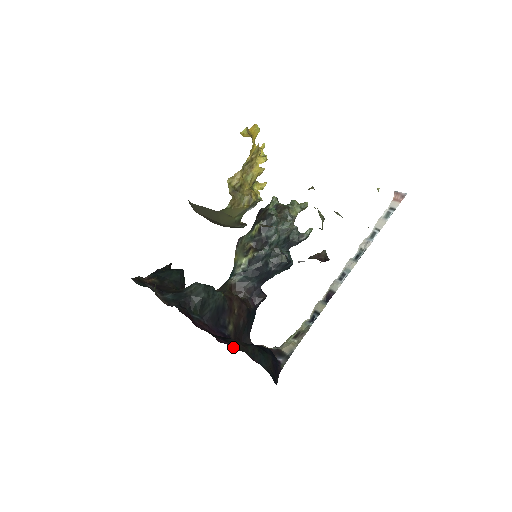
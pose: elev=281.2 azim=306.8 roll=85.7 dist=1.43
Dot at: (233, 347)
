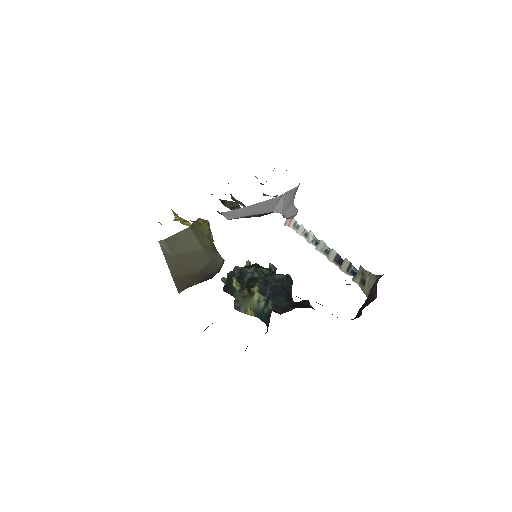
Dot at: occluded
